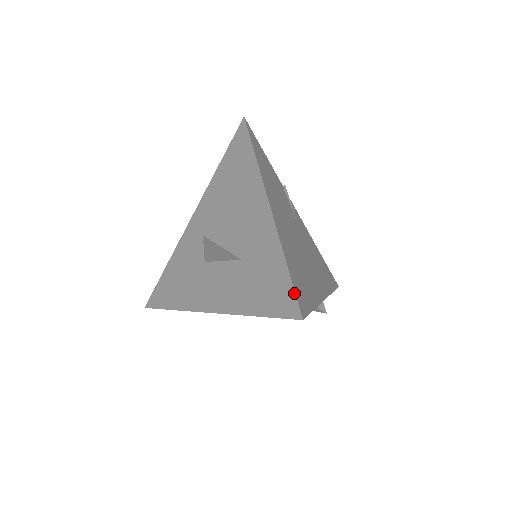
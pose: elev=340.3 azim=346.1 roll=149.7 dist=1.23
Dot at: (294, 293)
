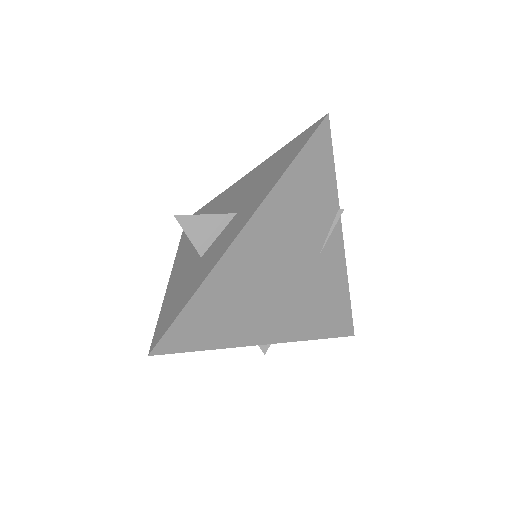
Dot at: (167, 329)
